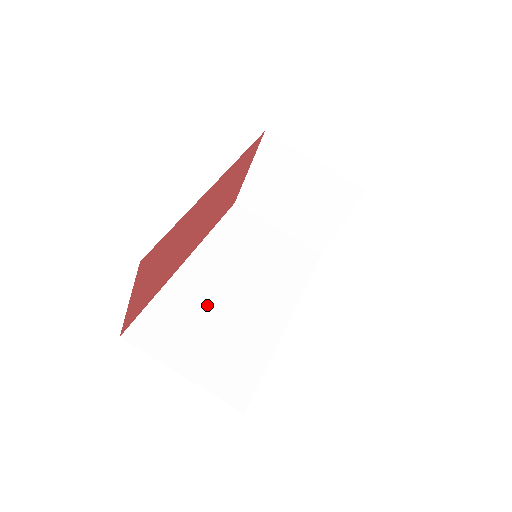
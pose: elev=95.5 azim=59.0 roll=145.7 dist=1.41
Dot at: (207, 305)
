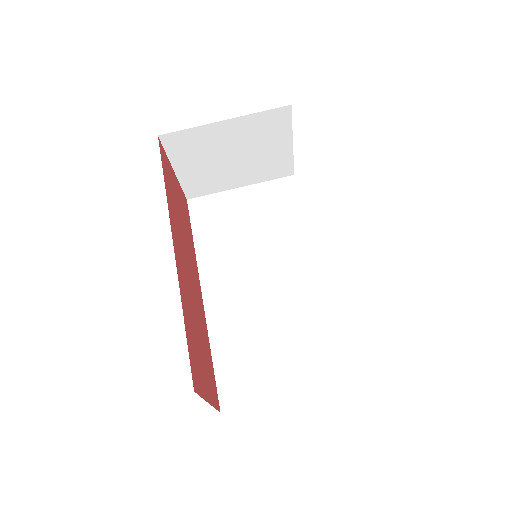
Dot at: (253, 320)
